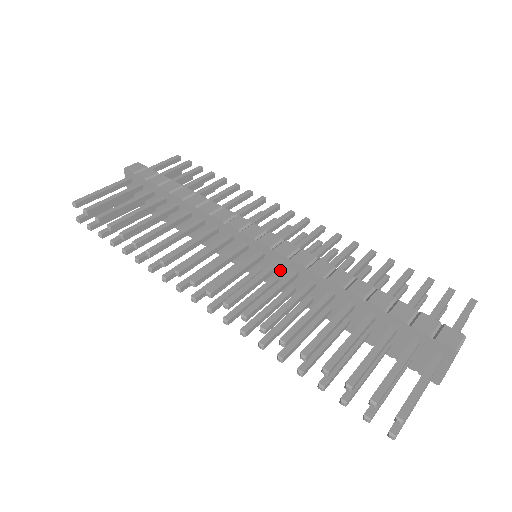
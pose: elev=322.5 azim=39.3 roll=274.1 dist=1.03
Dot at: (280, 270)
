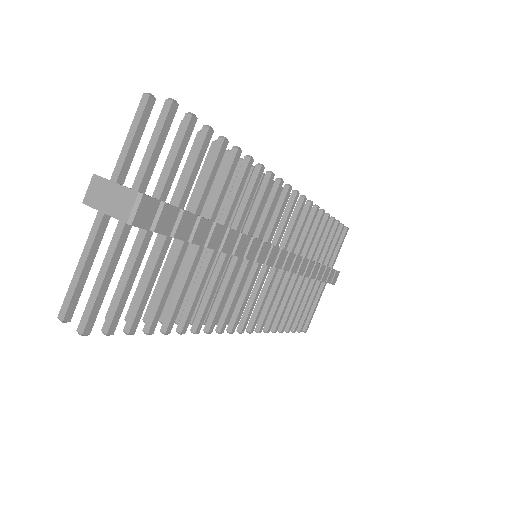
Dot at: occluded
